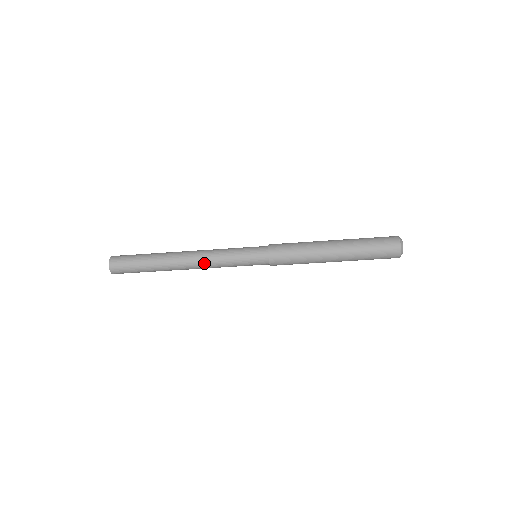
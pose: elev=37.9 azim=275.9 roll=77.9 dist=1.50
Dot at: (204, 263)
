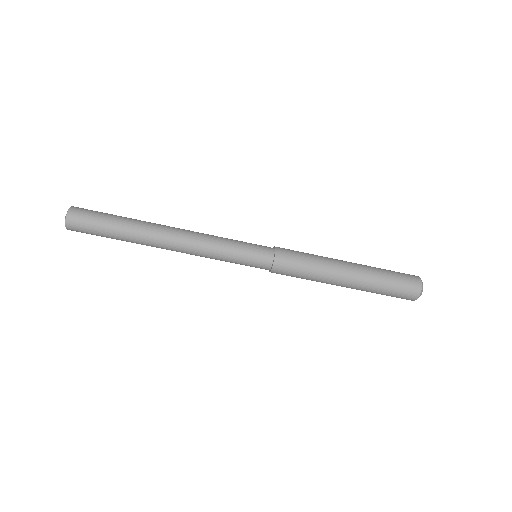
Dot at: (195, 235)
